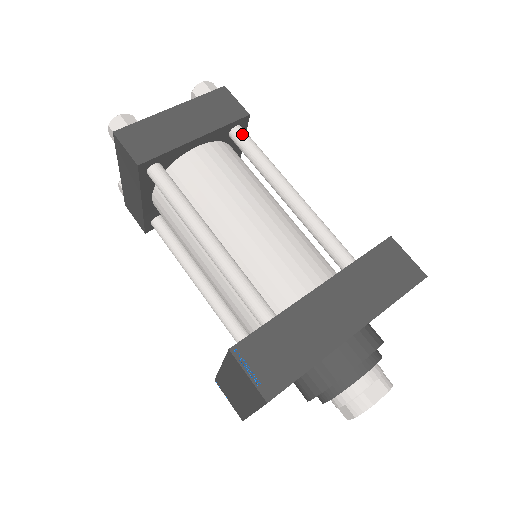
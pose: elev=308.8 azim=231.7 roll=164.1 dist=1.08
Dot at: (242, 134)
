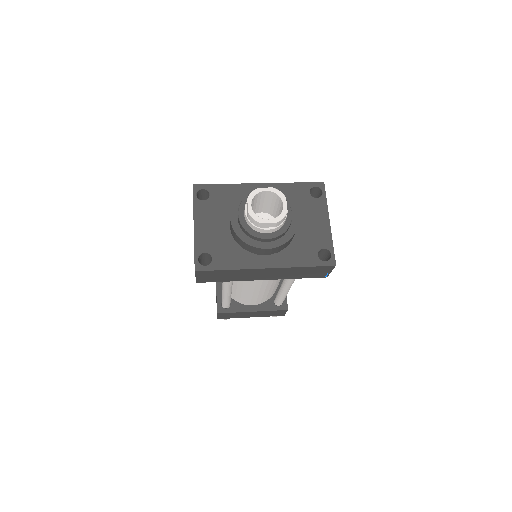
Dot at: occluded
